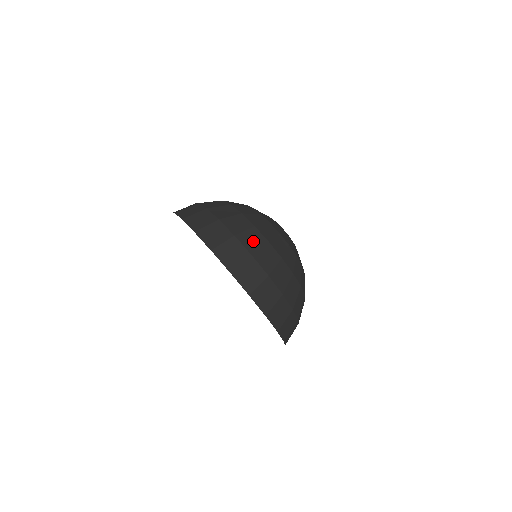
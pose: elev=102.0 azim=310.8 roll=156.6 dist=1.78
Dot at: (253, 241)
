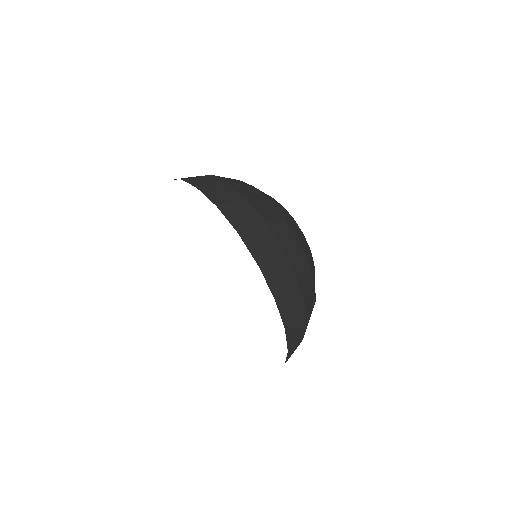
Dot at: (233, 181)
